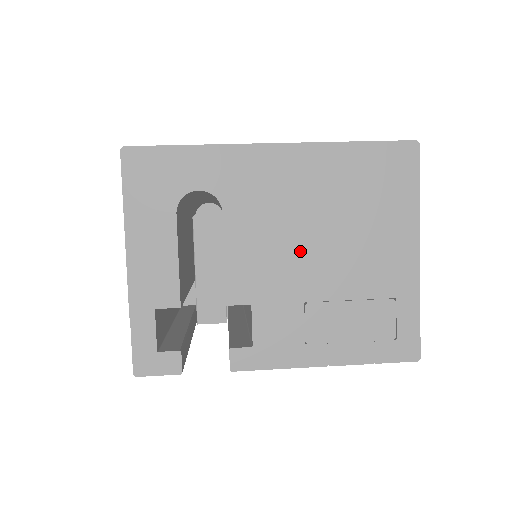
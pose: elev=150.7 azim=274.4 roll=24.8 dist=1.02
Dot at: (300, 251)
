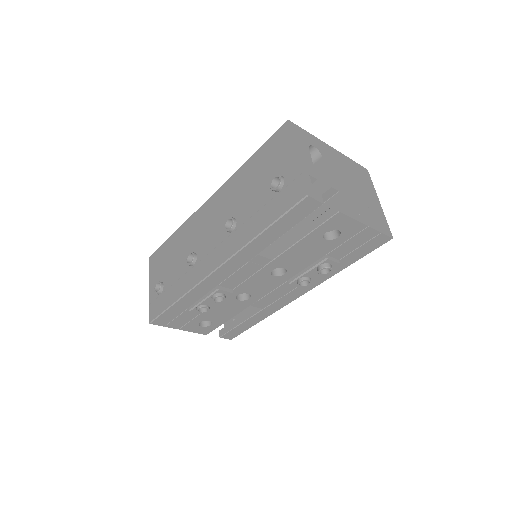
Dot at: (348, 182)
